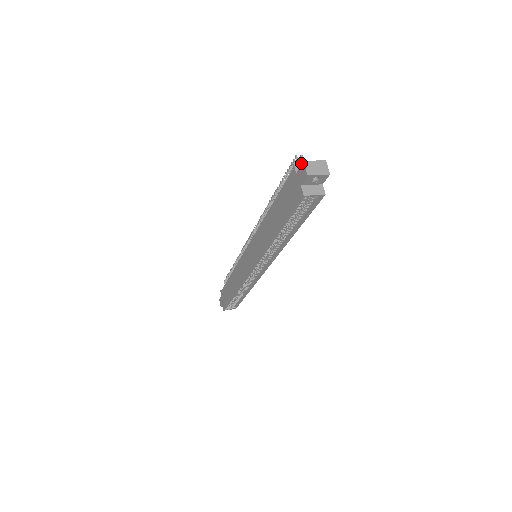
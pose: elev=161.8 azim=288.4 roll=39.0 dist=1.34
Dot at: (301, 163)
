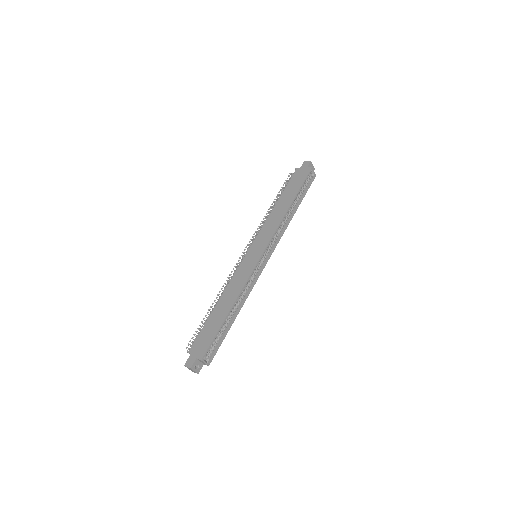
Dot at: occluded
